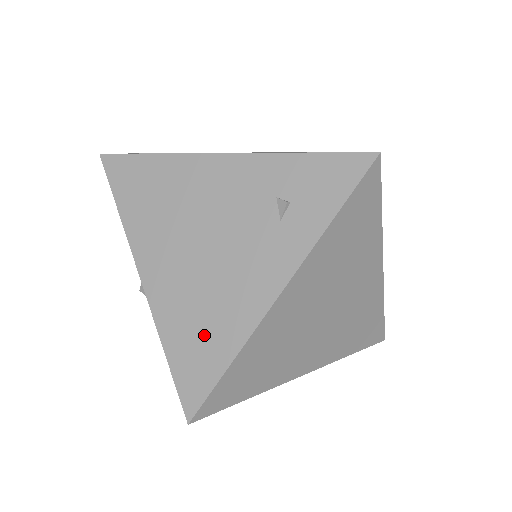
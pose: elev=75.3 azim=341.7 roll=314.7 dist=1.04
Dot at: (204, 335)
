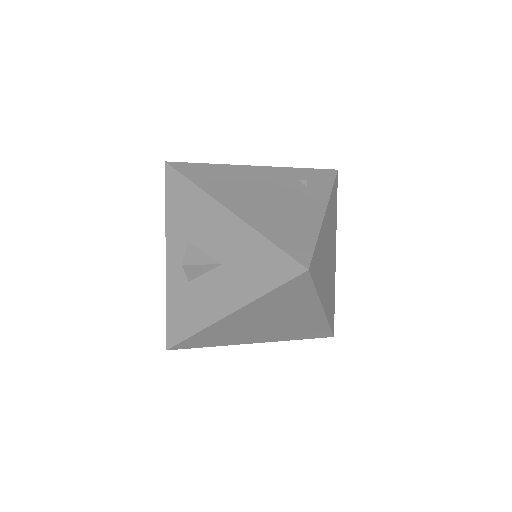
Dot at: (292, 229)
